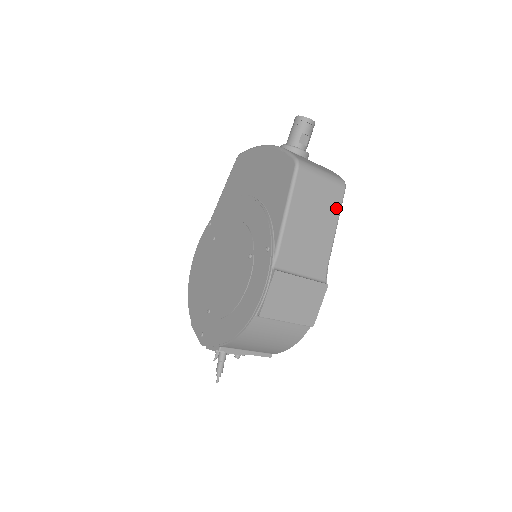
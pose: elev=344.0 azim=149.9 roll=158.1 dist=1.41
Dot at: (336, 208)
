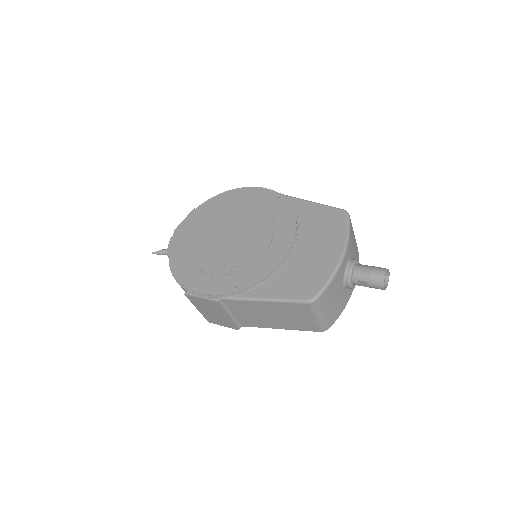
Dot at: (300, 328)
